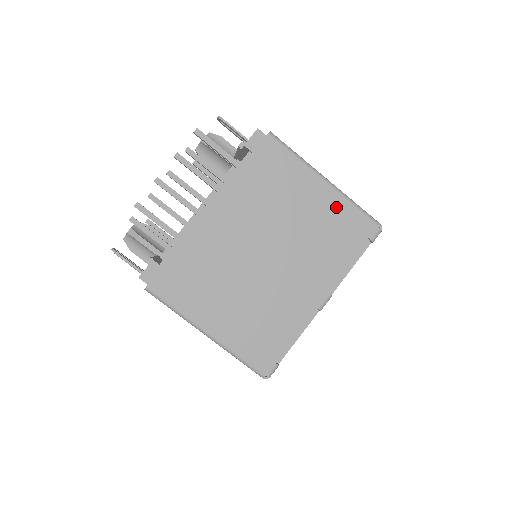
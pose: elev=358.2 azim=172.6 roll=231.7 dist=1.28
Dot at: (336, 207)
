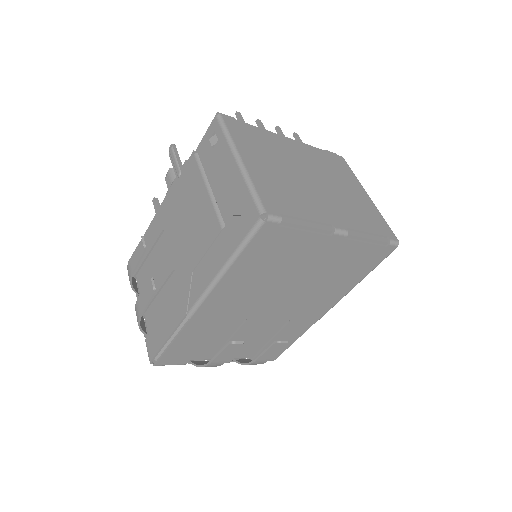
Dot at: (371, 208)
